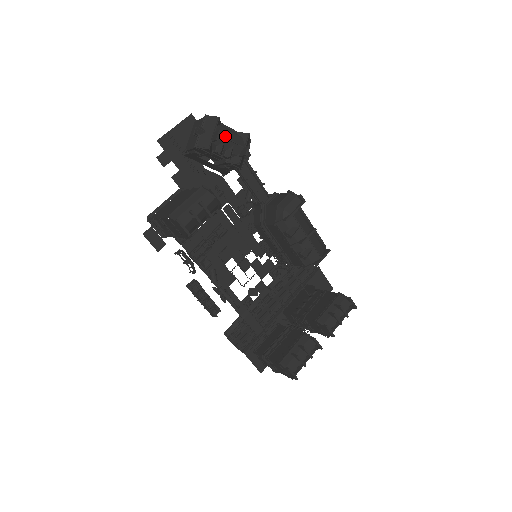
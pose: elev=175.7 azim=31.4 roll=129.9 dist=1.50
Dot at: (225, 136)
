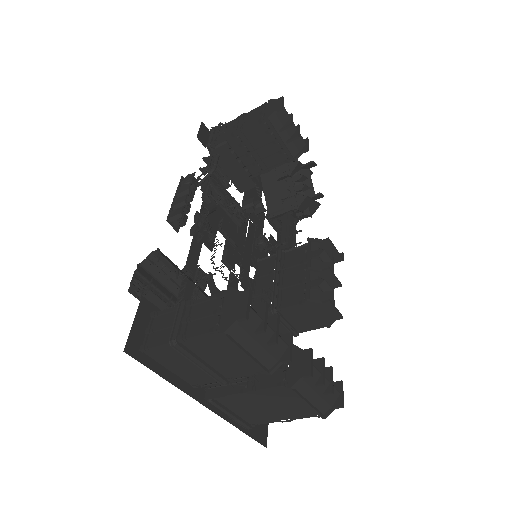
Dot at: (310, 178)
